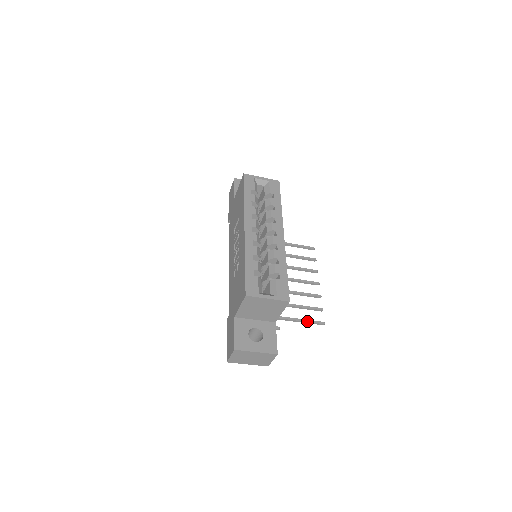
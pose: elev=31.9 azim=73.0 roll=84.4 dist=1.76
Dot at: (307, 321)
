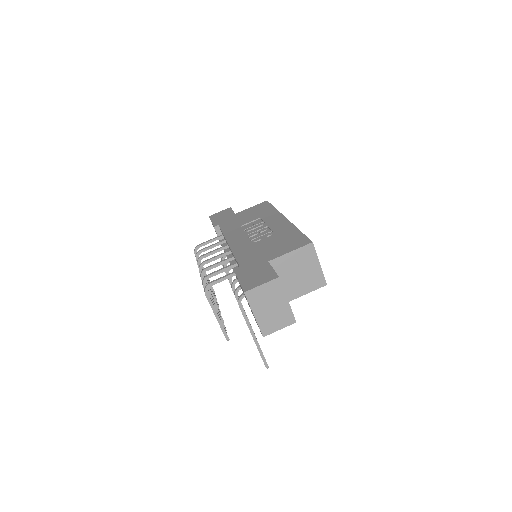
Dot at: occluded
